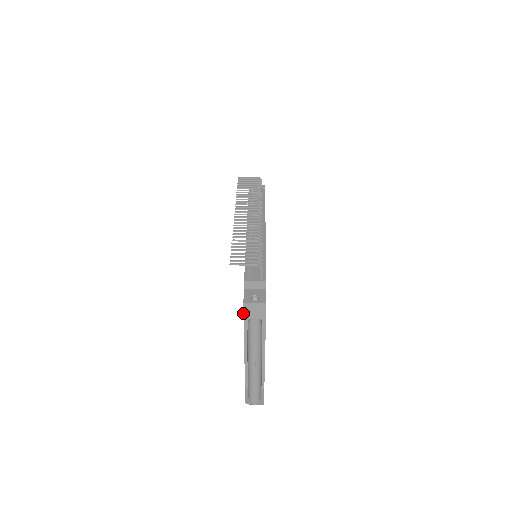
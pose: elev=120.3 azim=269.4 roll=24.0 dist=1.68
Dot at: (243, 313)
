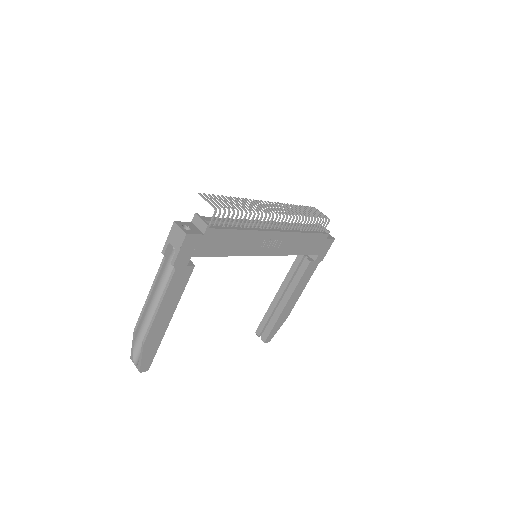
Dot at: (169, 233)
